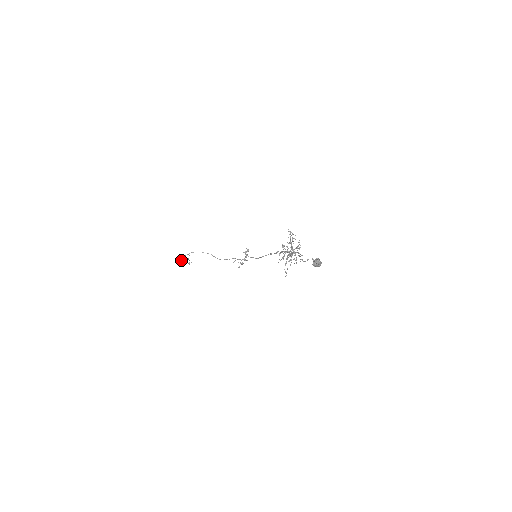
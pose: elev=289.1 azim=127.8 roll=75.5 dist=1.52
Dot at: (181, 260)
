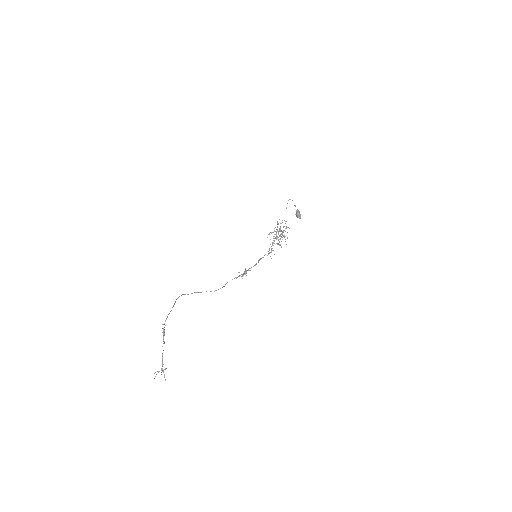
Dot at: (164, 332)
